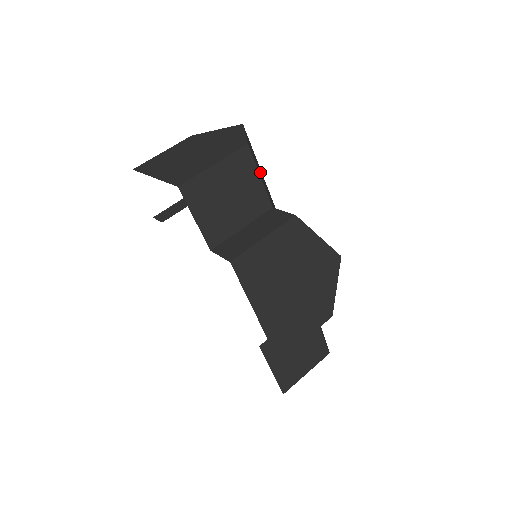
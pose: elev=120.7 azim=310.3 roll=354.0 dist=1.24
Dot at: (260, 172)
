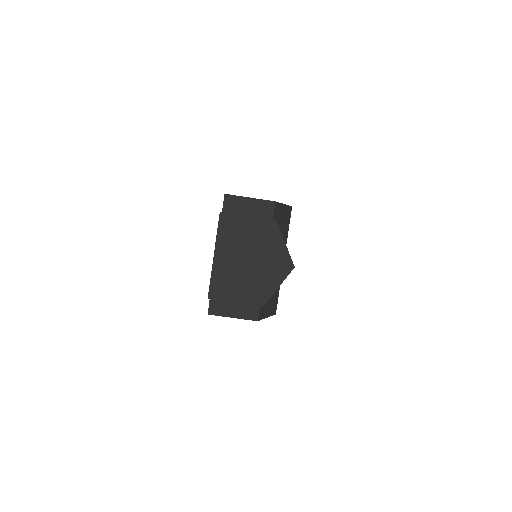
Dot at: occluded
